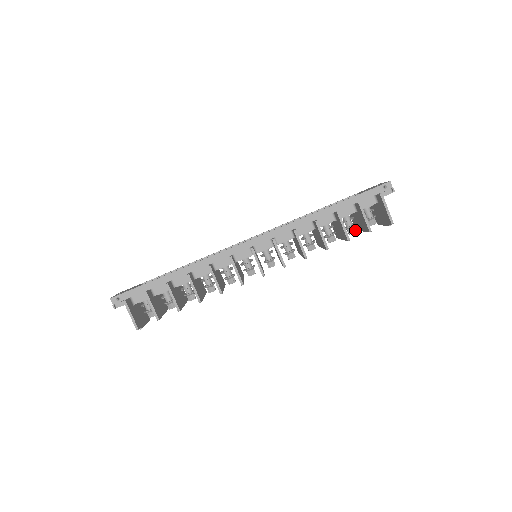
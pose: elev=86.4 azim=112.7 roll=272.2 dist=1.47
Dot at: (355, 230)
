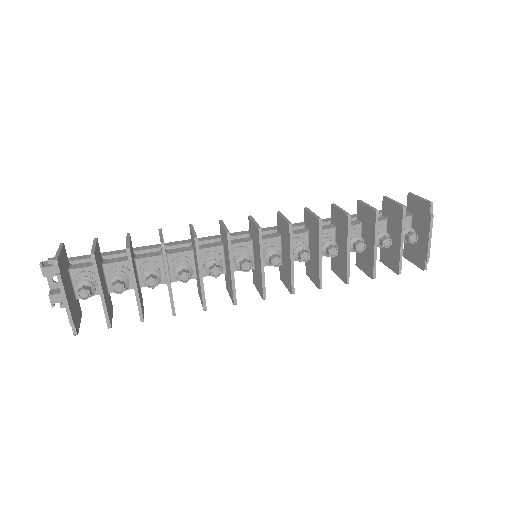
Dot at: (390, 239)
